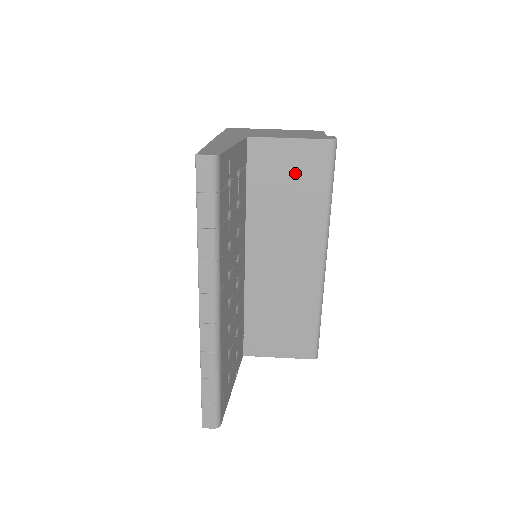
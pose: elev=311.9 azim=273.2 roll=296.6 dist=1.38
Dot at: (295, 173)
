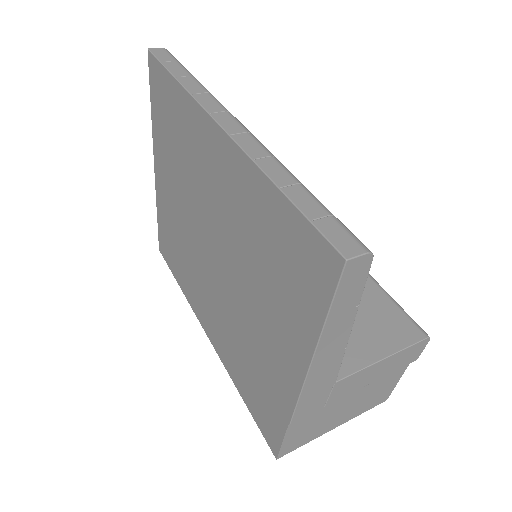
Dot at: occluded
